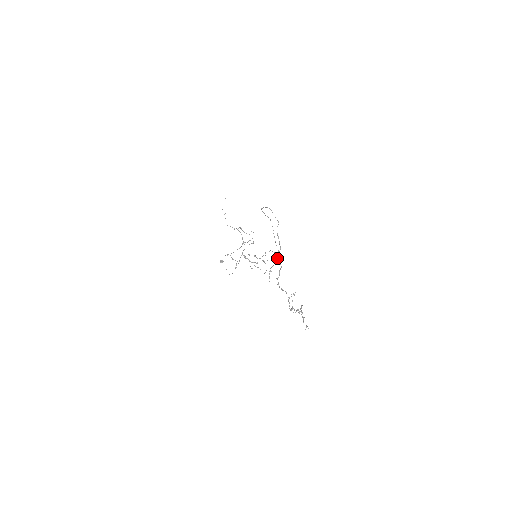
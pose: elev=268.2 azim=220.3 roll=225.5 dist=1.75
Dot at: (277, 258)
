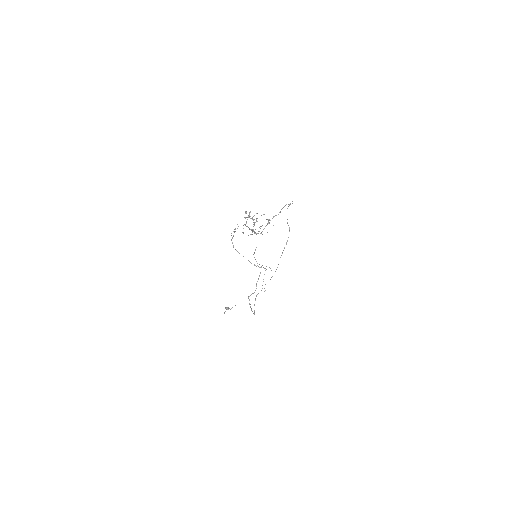
Dot at: (269, 222)
